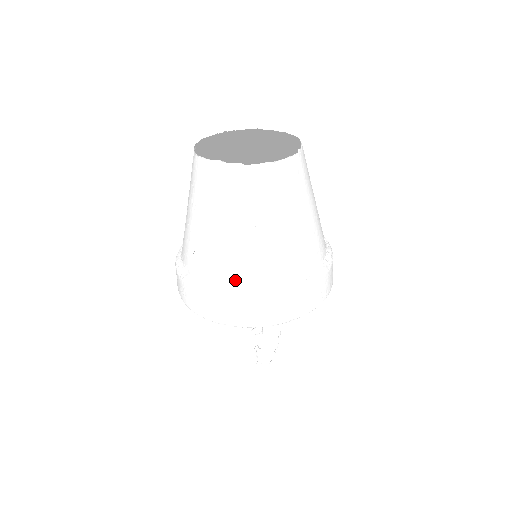
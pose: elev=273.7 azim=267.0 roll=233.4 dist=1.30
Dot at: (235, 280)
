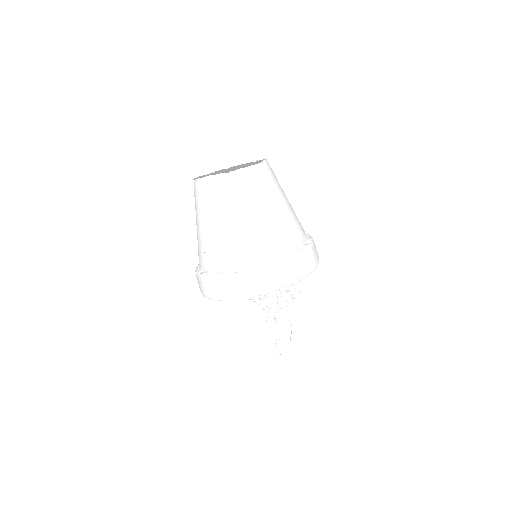
Dot at: (236, 260)
